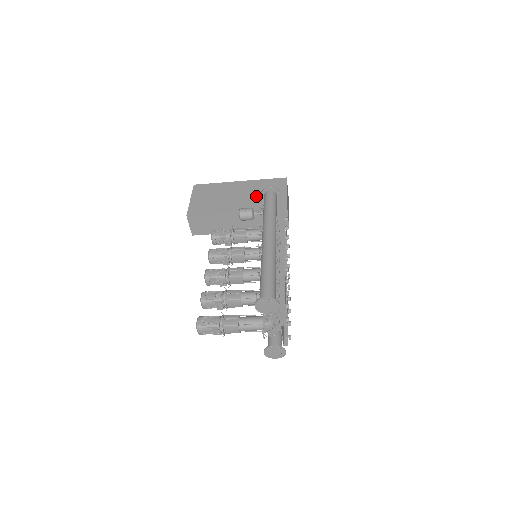
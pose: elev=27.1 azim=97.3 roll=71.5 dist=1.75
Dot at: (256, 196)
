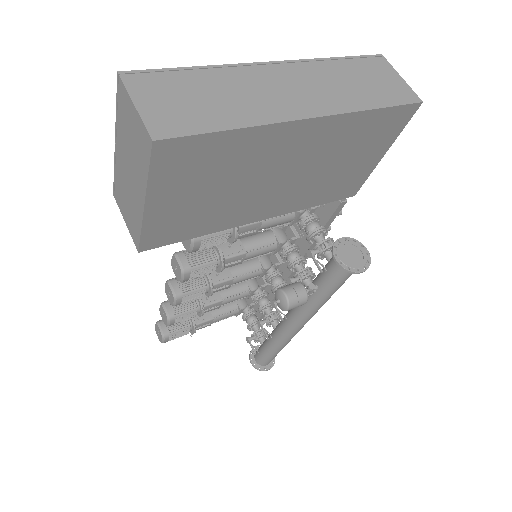
Dot at: (322, 173)
